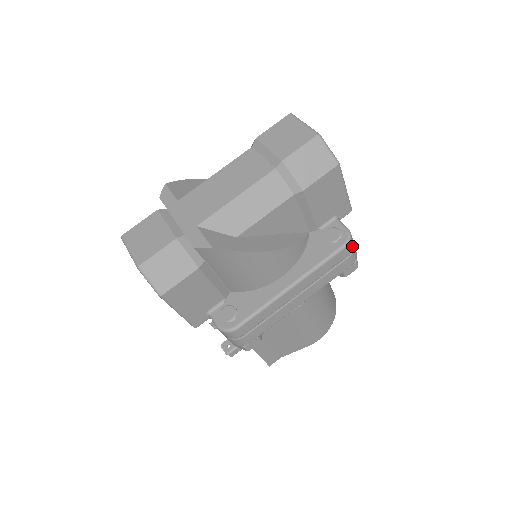
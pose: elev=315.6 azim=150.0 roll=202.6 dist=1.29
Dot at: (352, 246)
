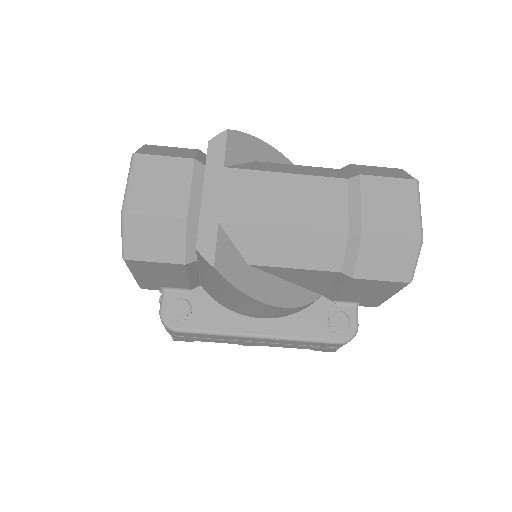
Dot at: (346, 343)
